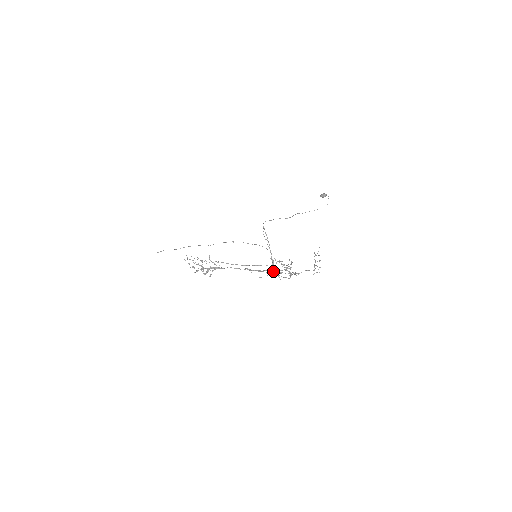
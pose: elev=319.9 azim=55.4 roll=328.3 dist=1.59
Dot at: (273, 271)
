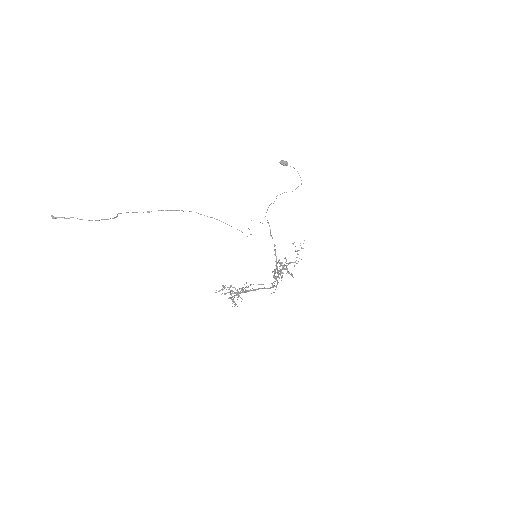
Dot at: occluded
